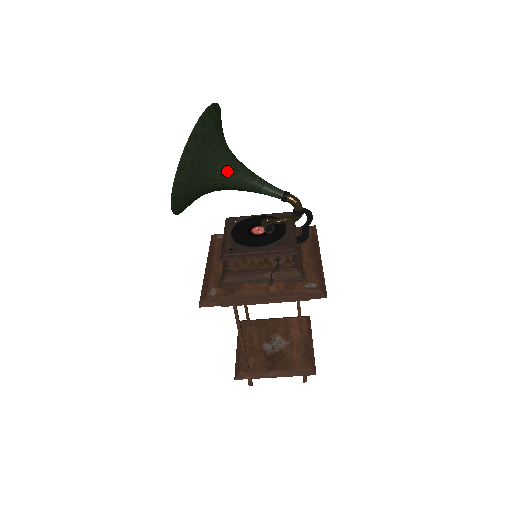
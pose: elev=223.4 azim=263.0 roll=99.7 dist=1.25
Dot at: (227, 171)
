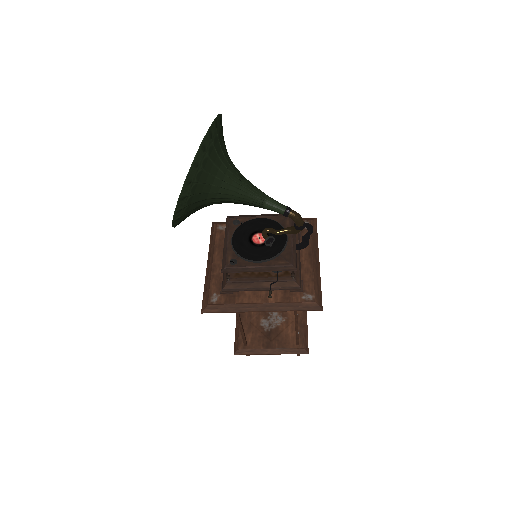
Dot at: (228, 190)
